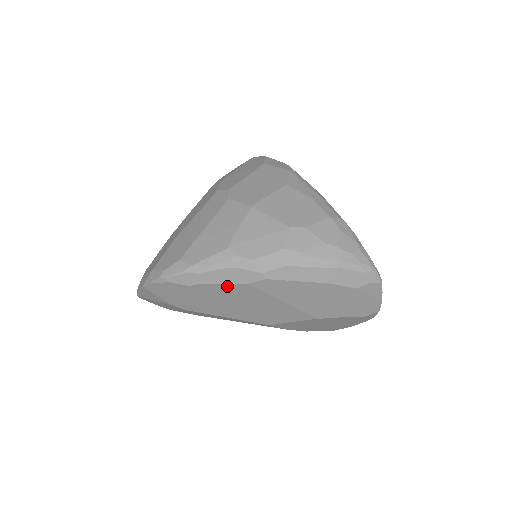
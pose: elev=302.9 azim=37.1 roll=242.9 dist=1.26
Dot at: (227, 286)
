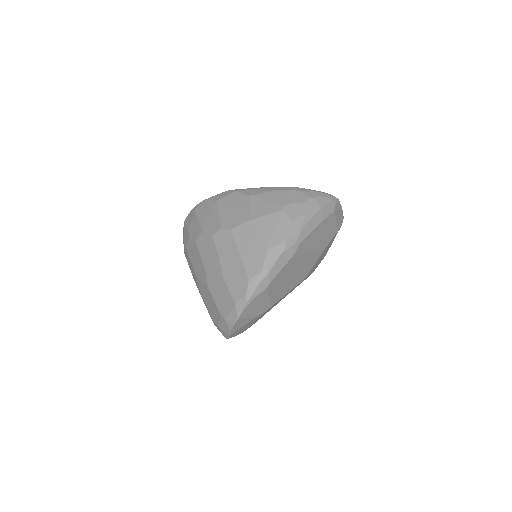
Dot at: (284, 268)
